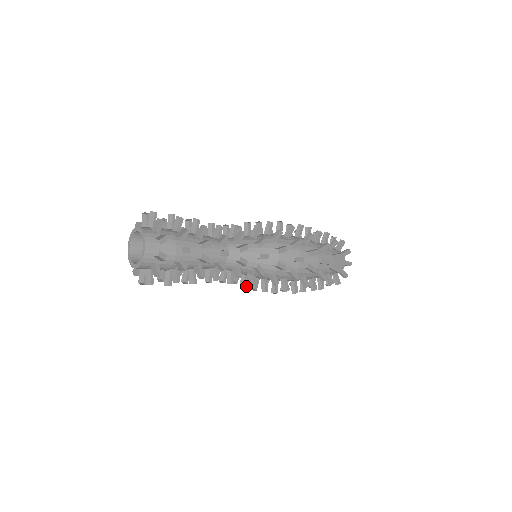
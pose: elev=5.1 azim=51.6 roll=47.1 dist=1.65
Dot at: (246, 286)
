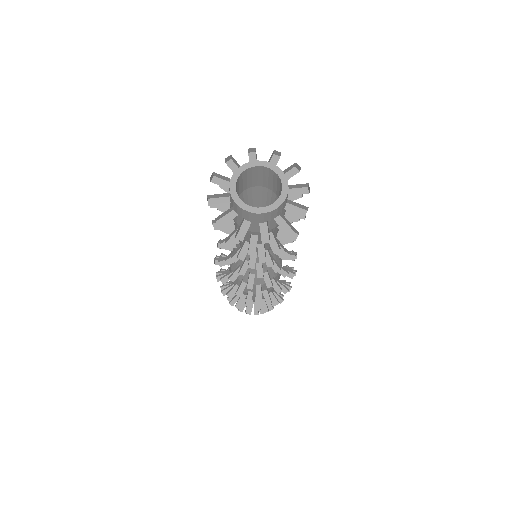
Dot at: (252, 287)
